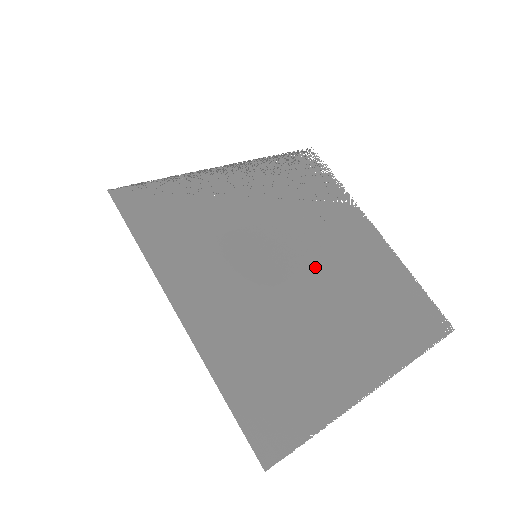
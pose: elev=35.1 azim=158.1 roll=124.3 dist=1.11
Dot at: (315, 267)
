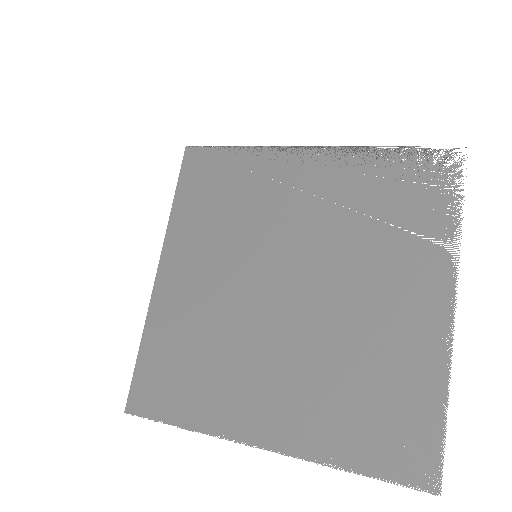
Dot at: (307, 299)
